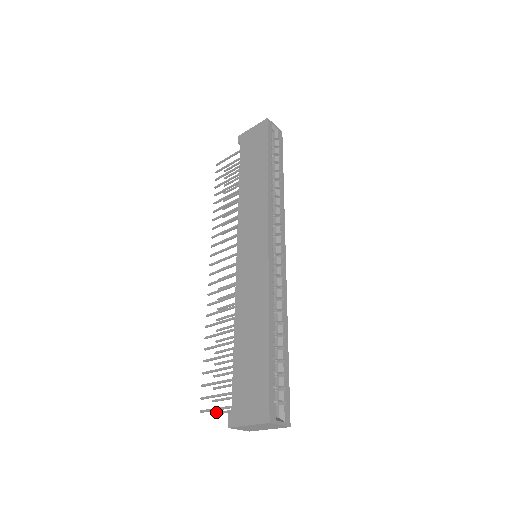
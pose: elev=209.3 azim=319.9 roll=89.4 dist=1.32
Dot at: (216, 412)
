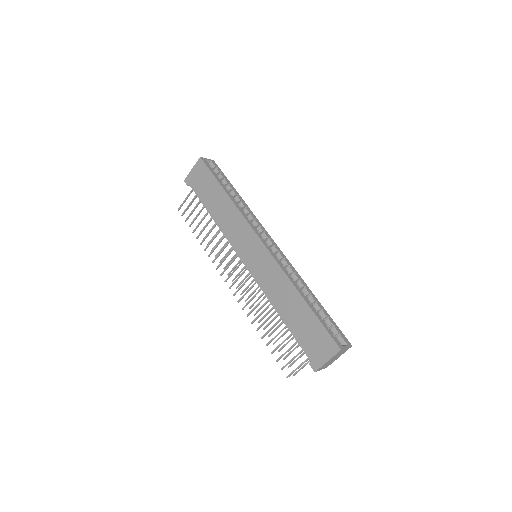
Dot at: (296, 372)
